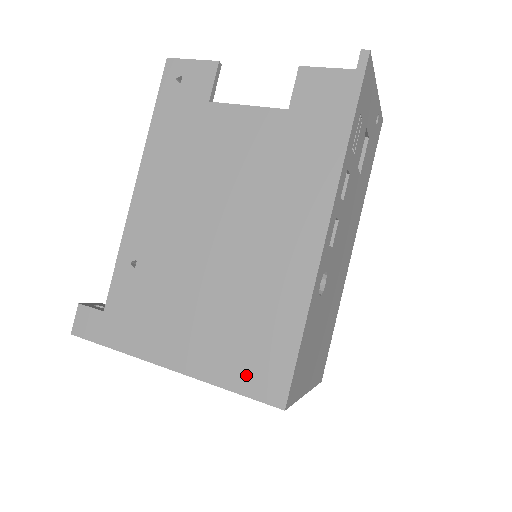
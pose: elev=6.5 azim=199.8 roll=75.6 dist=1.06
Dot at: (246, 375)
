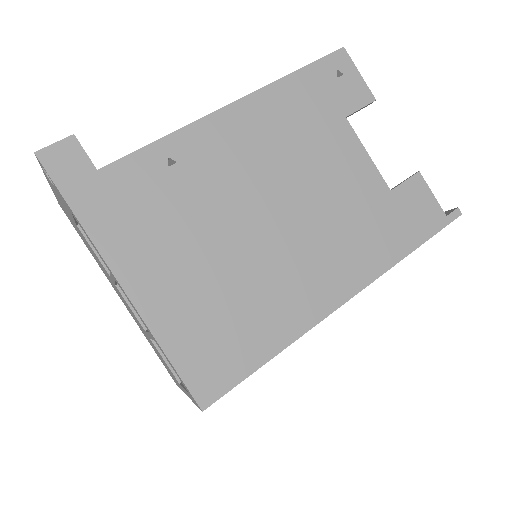
Dot at: (194, 354)
